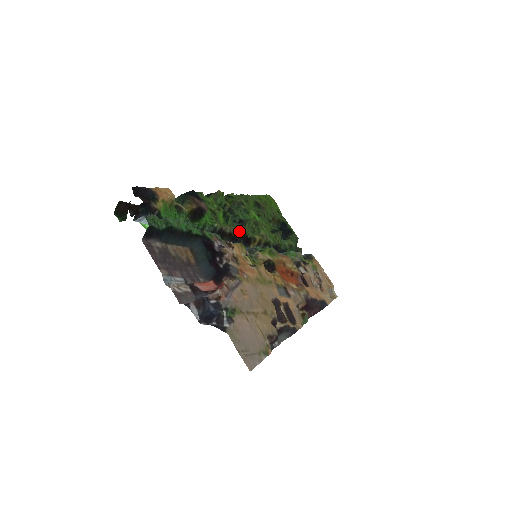
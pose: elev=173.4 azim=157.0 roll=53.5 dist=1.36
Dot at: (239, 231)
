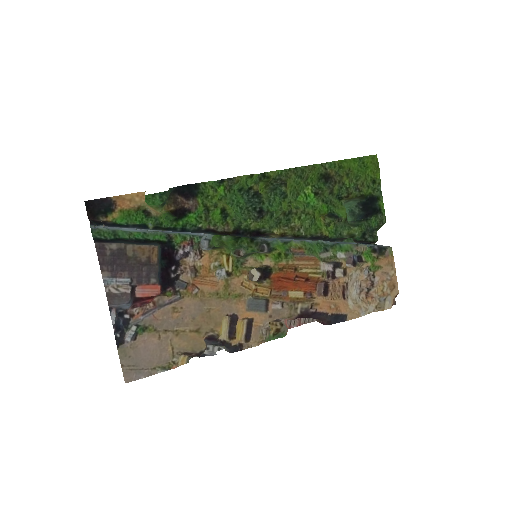
Dot at: (246, 226)
